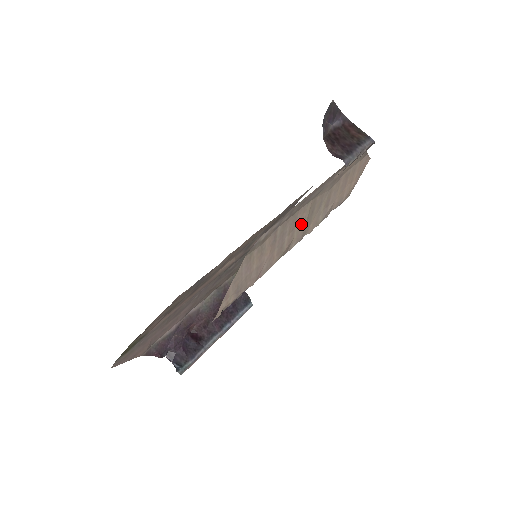
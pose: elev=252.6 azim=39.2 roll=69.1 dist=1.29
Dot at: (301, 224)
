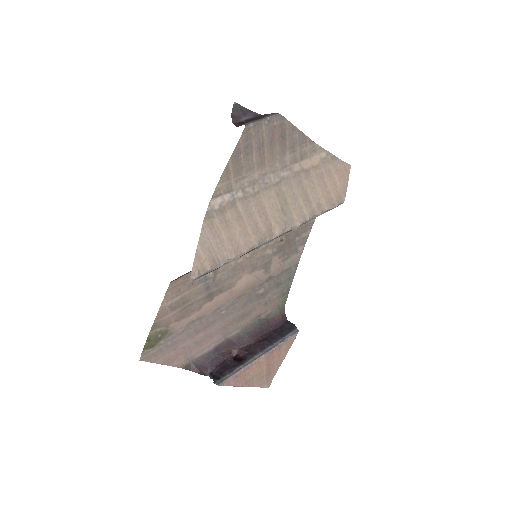
Dot at: (274, 210)
